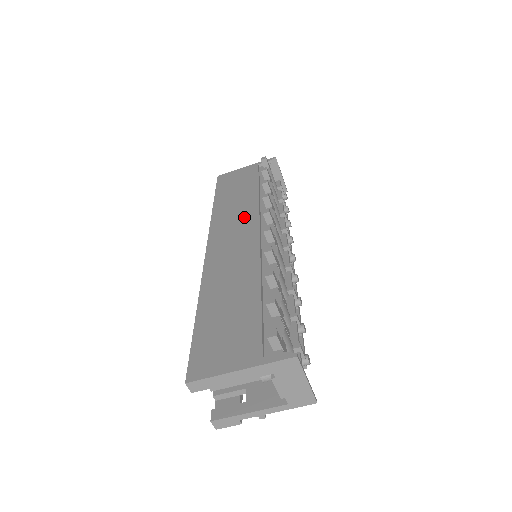
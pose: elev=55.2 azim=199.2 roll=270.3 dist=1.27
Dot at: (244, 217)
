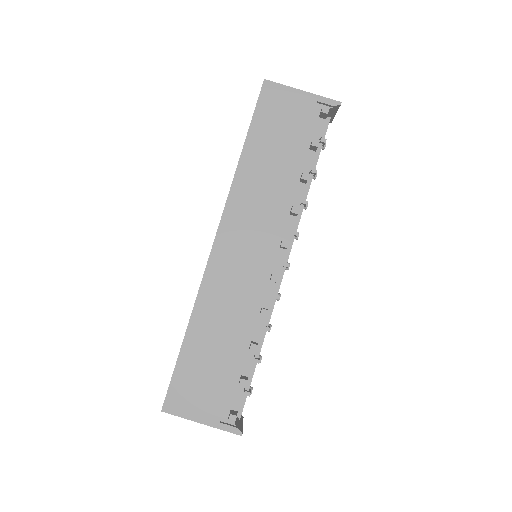
Dot at: (264, 218)
